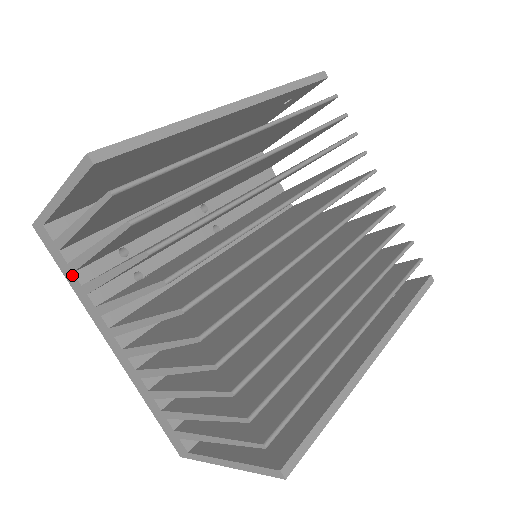
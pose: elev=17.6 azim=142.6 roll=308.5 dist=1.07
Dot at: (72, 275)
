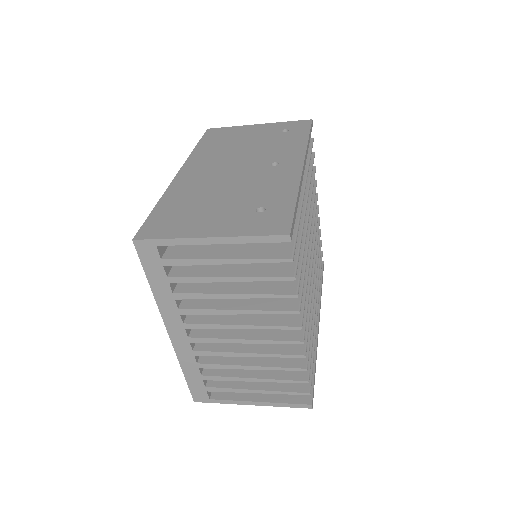
Dot at: (165, 284)
